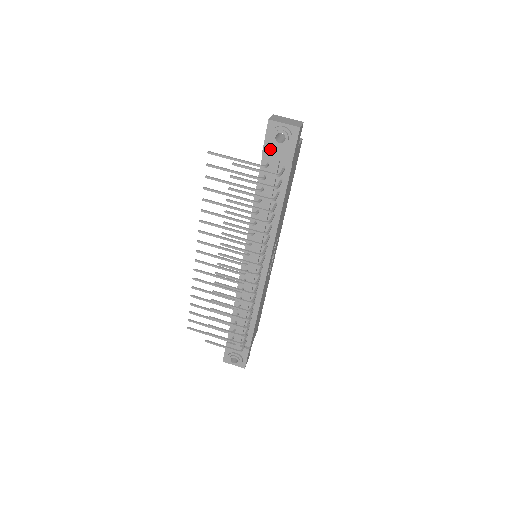
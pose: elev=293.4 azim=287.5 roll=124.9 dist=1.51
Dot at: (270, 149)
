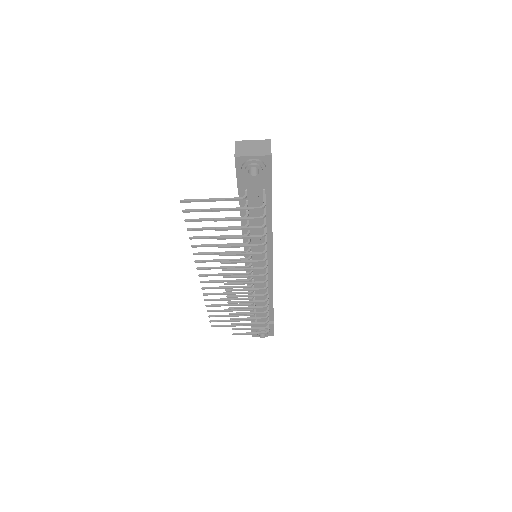
Dot at: (245, 181)
